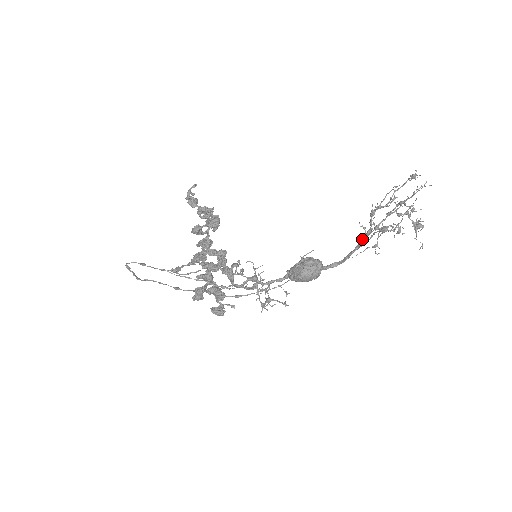
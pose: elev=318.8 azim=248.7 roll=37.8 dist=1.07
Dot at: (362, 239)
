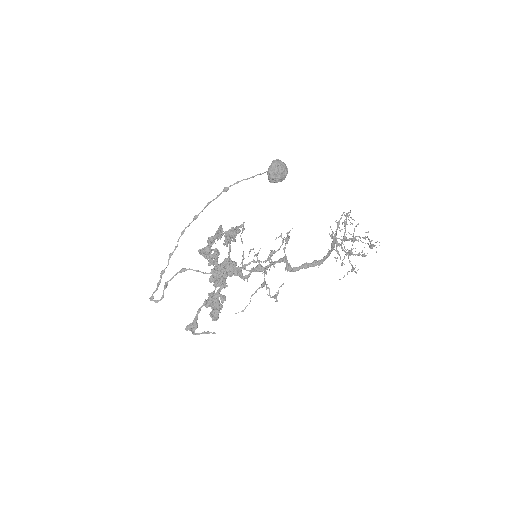
Dot at: occluded
